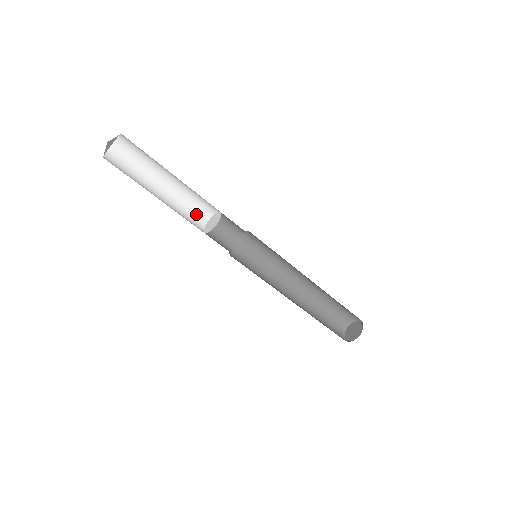
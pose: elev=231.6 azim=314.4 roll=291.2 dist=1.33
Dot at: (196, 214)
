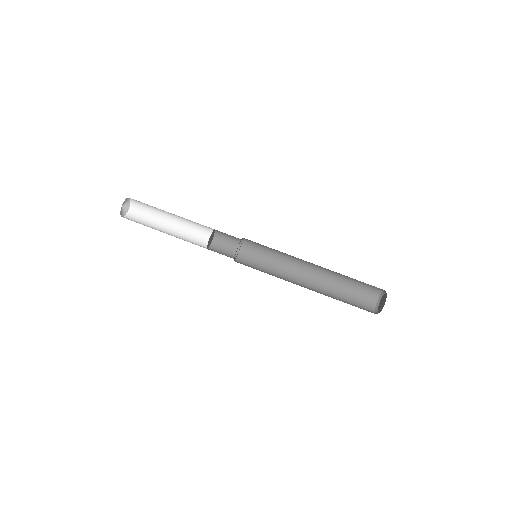
Dot at: (199, 243)
